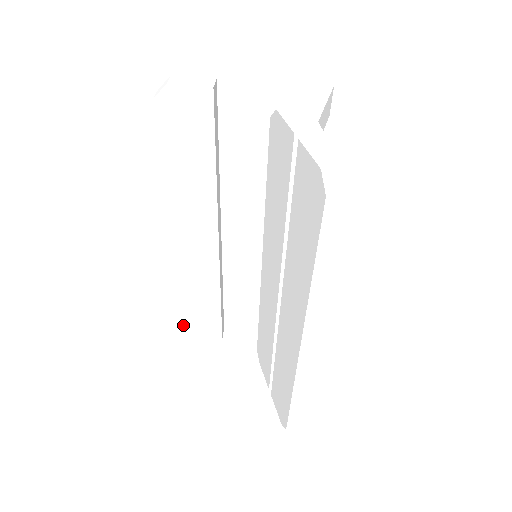
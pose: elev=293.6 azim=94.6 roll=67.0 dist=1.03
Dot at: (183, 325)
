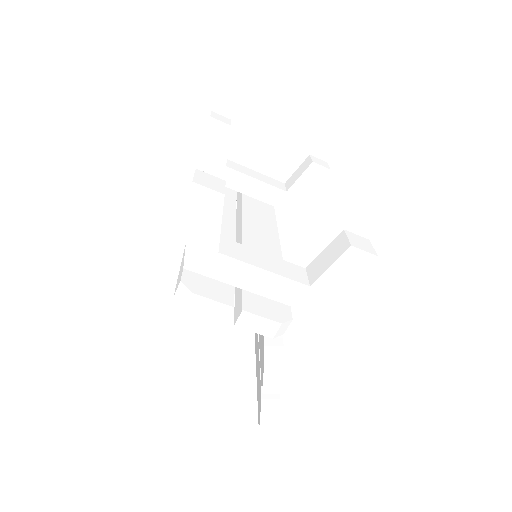
Dot at: occluded
